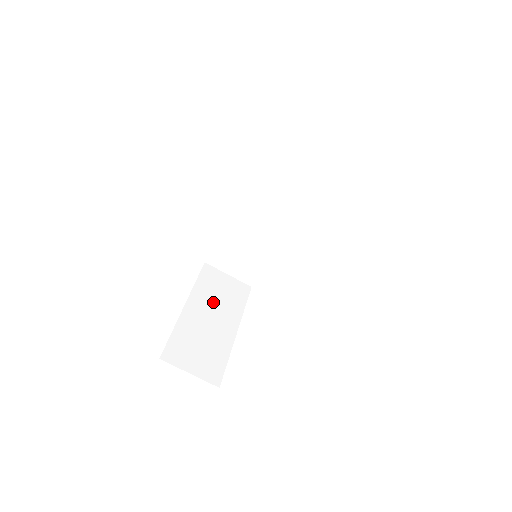
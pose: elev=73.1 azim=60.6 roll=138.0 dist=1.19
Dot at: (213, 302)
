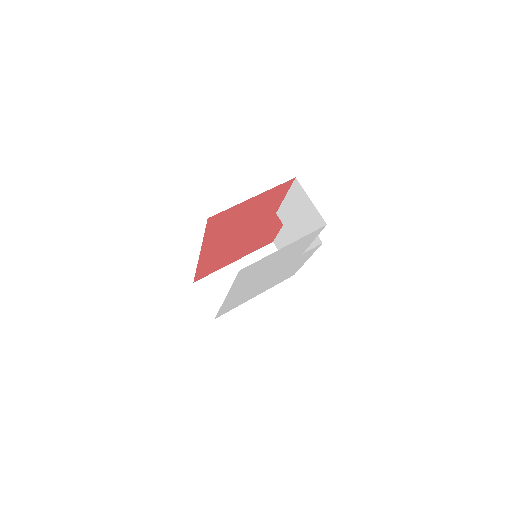
Dot at: occluded
